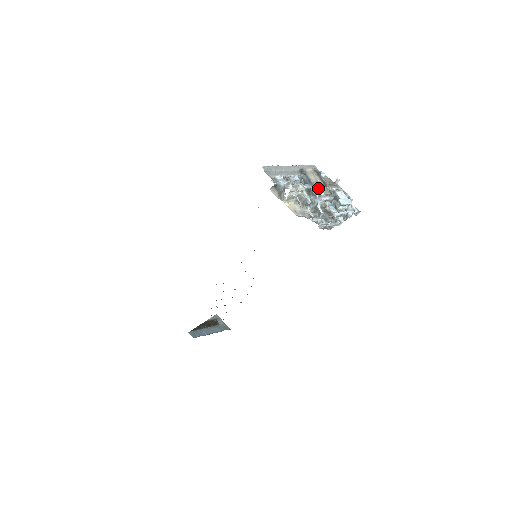
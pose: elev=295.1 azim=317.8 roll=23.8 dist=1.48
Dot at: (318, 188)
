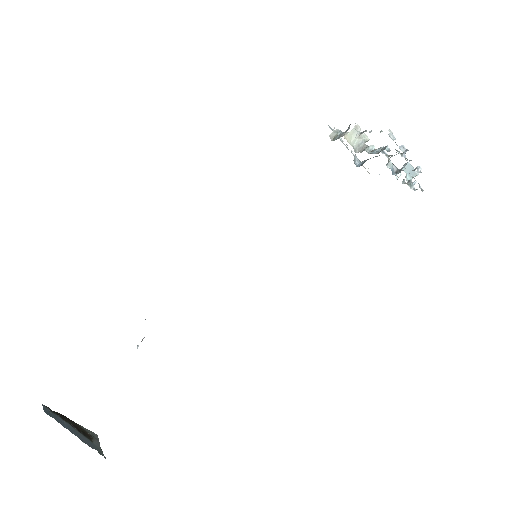
Dot at: occluded
